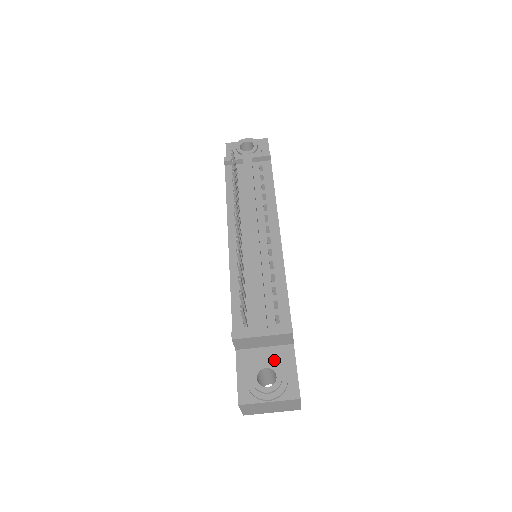
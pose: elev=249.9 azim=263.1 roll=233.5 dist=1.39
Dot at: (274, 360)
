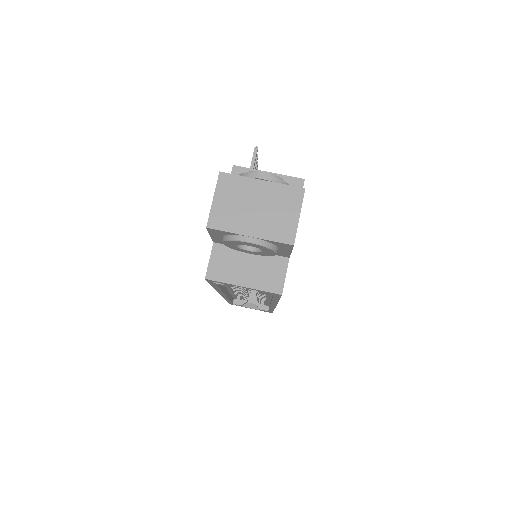
Dot at: occluded
